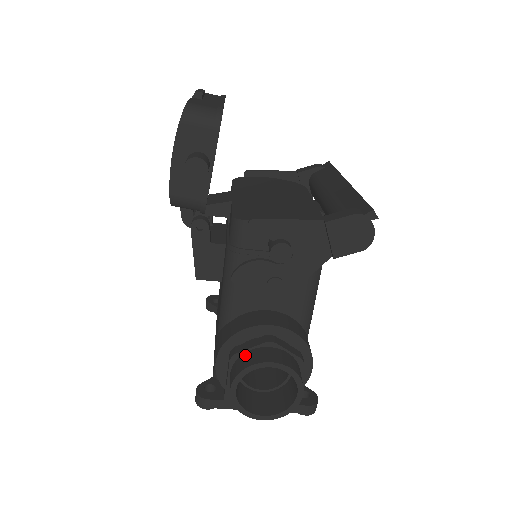
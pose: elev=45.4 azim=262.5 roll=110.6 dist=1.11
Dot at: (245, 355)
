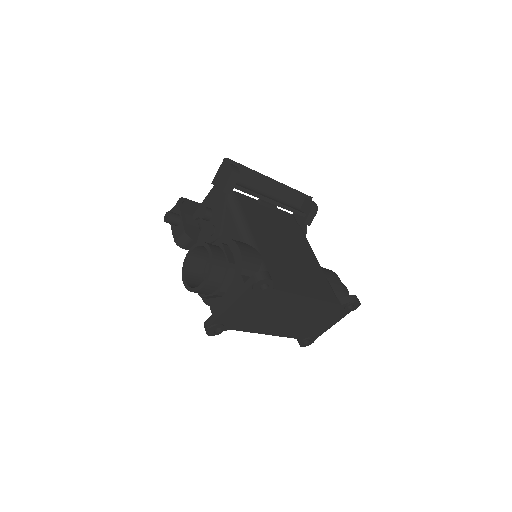
Dot at: (194, 265)
